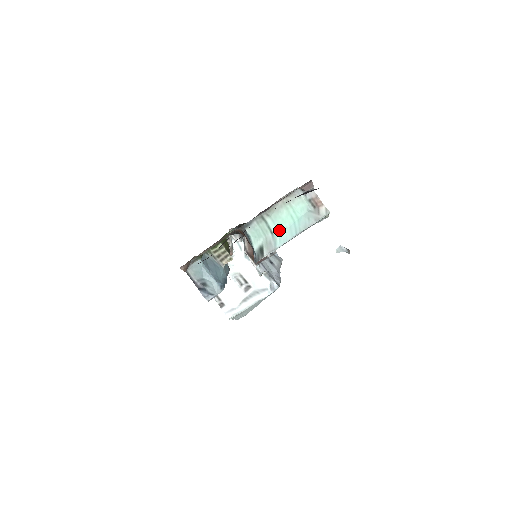
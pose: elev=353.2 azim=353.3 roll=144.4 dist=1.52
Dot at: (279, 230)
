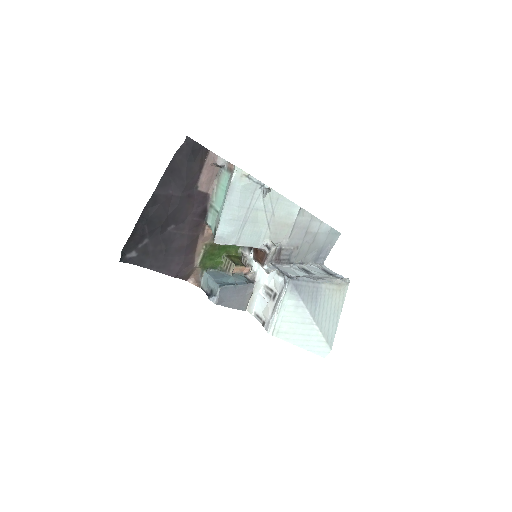
Dot at: (220, 207)
